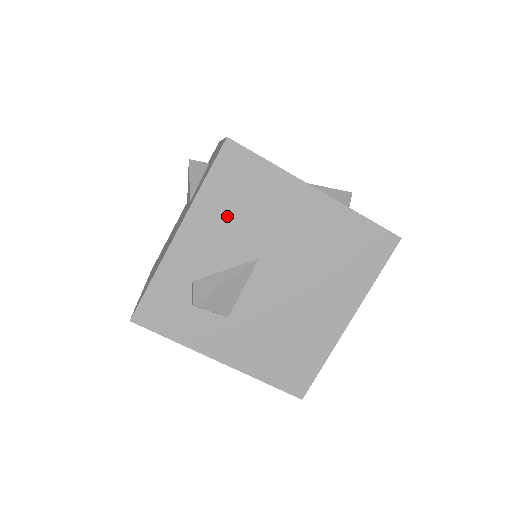
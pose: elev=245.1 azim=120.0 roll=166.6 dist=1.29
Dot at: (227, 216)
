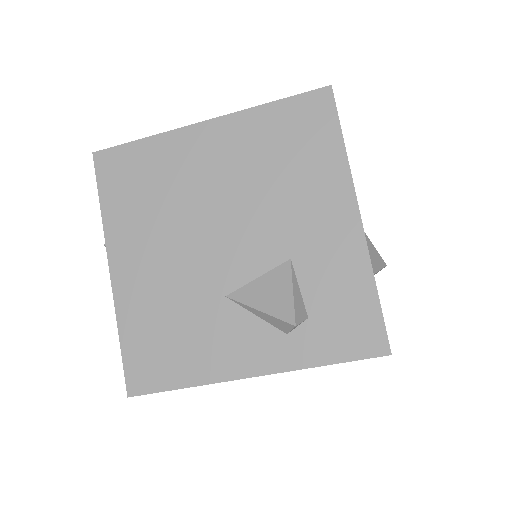
Dot at: occluded
